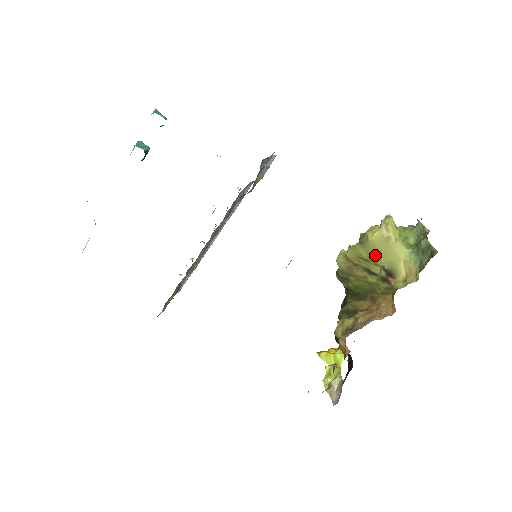
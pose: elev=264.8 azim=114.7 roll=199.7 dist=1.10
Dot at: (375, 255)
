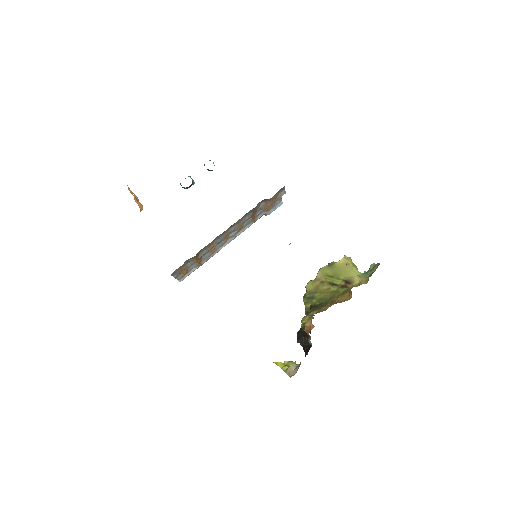
Dot at: (338, 273)
